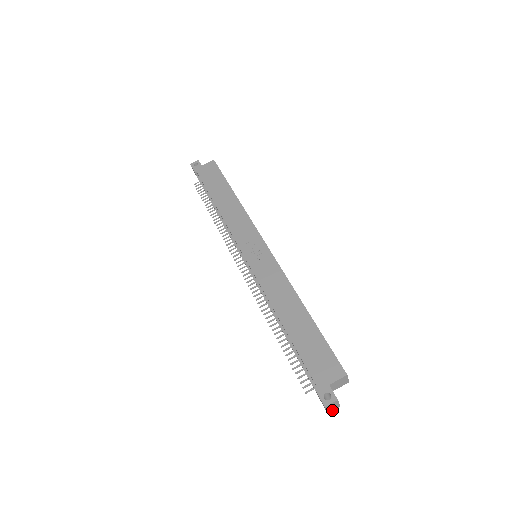
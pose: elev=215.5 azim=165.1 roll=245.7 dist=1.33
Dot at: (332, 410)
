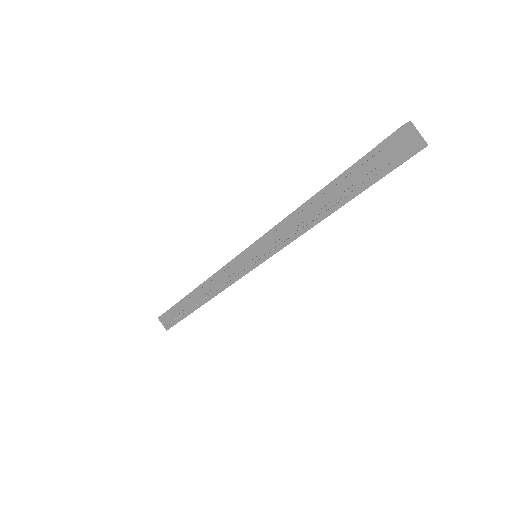
Dot at: (422, 147)
